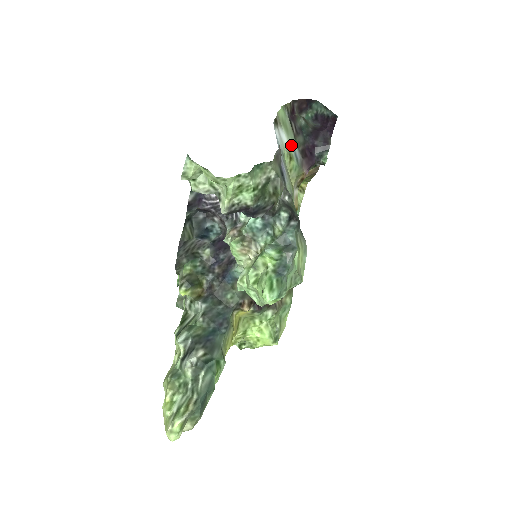
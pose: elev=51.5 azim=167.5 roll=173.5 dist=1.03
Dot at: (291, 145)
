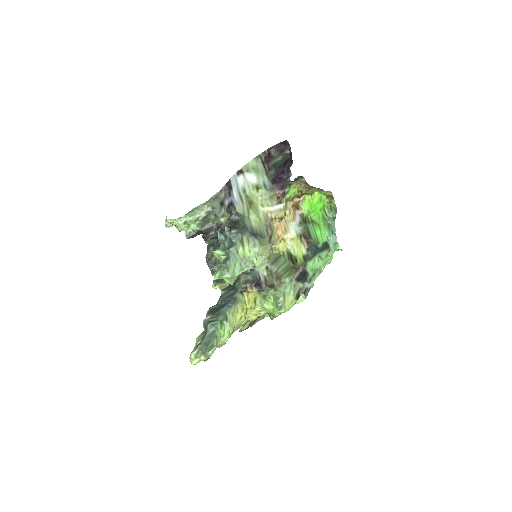
Dot at: (261, 180)
